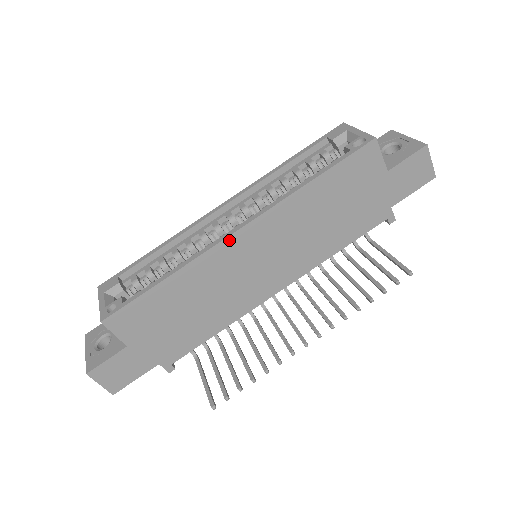
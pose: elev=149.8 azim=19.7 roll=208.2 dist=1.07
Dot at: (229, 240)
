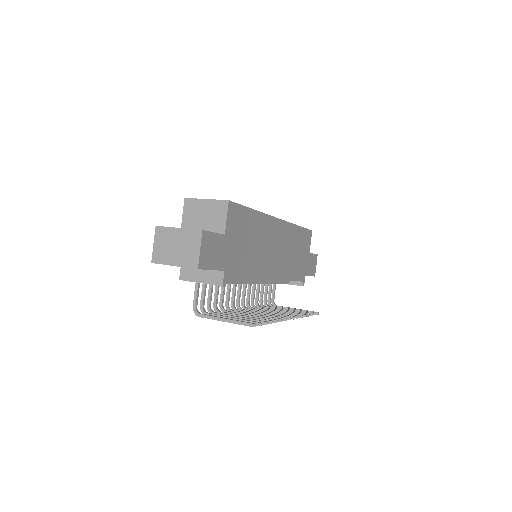
Dot at: (275, 220)
